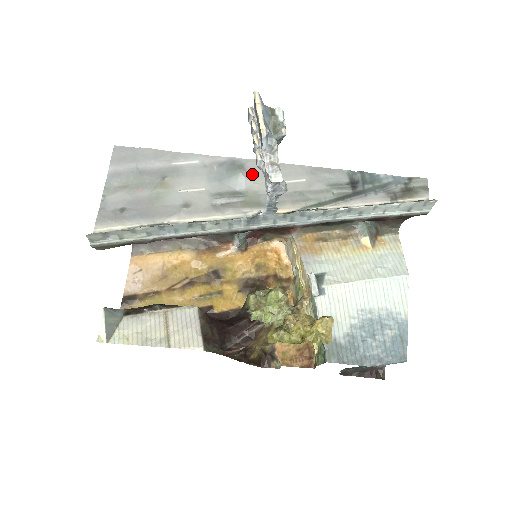
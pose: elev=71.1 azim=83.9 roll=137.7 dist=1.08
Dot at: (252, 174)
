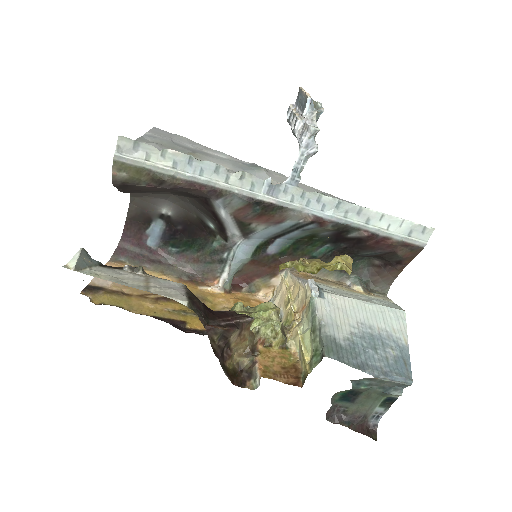
Dot at: (272, 175)
